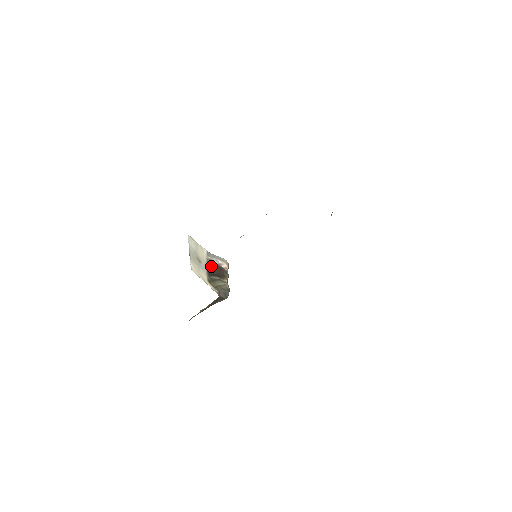
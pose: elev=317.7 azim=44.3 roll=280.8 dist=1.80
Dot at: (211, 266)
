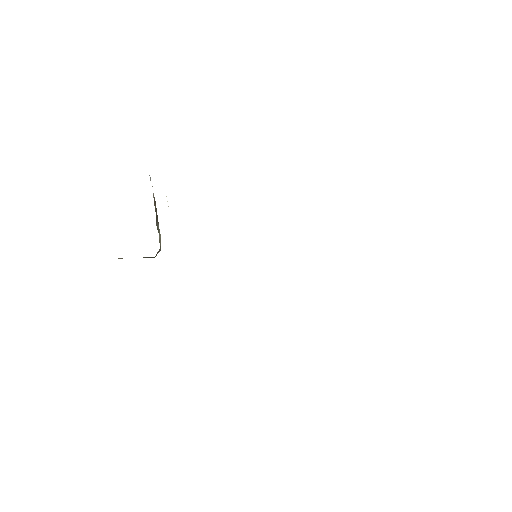
Dot at: (154, 202)
